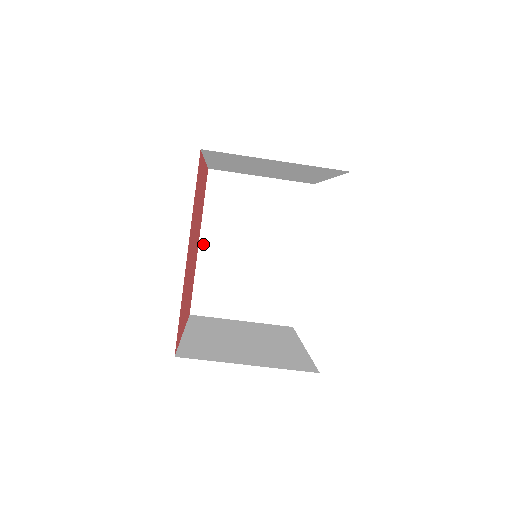
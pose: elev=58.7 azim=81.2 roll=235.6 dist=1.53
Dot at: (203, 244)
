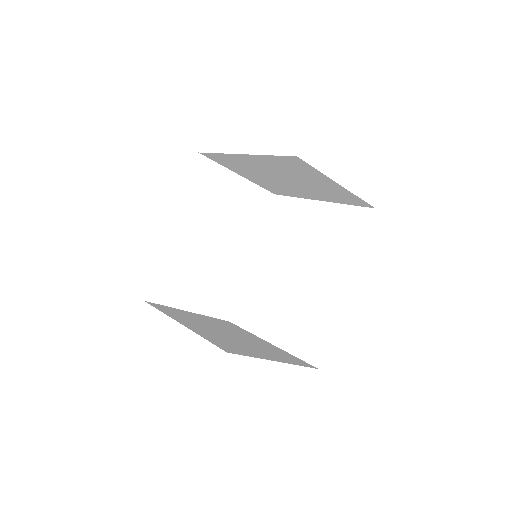
Dot at: (175, 228)
